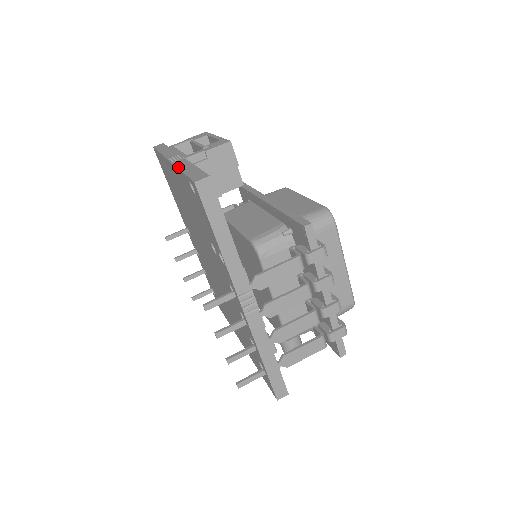
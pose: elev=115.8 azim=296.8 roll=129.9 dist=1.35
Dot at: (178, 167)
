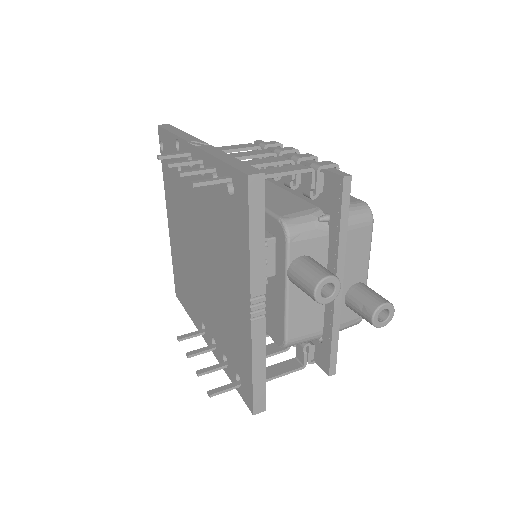
Dot at: (164, 183)
